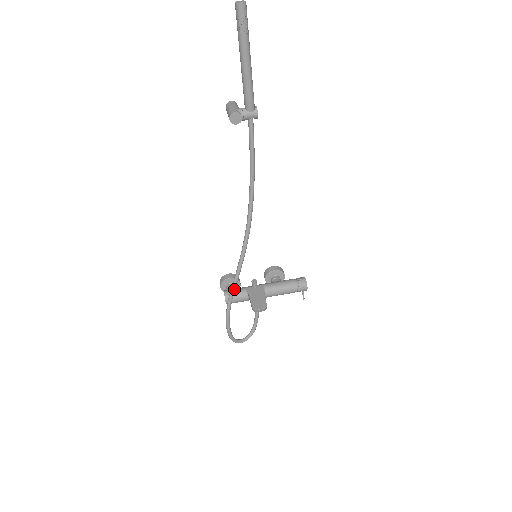
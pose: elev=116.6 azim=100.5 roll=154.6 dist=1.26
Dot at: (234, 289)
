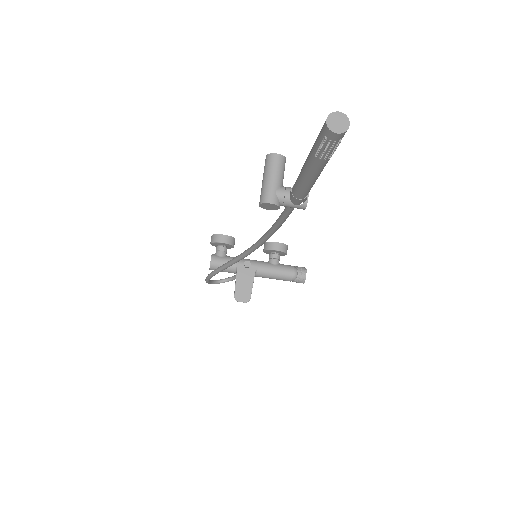
Dot at: occluded
